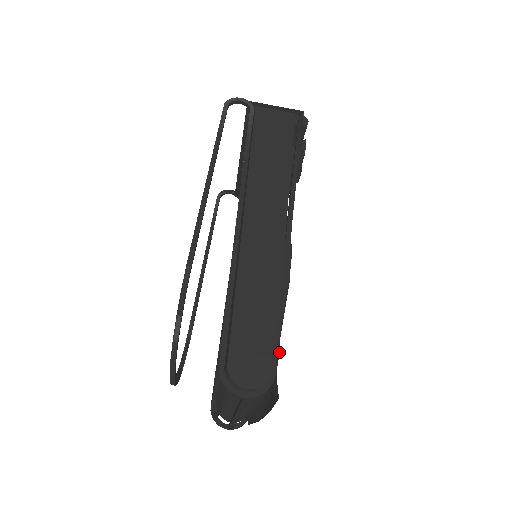
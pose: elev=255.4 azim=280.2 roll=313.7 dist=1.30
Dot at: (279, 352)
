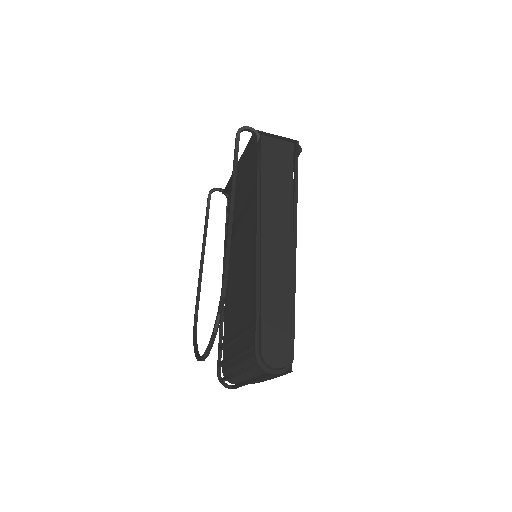
Dot at: occluded
